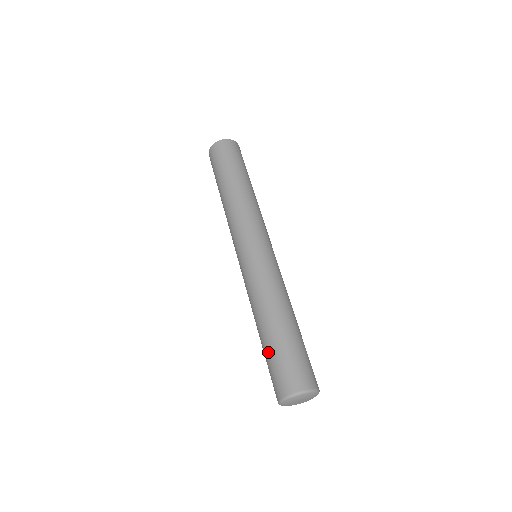
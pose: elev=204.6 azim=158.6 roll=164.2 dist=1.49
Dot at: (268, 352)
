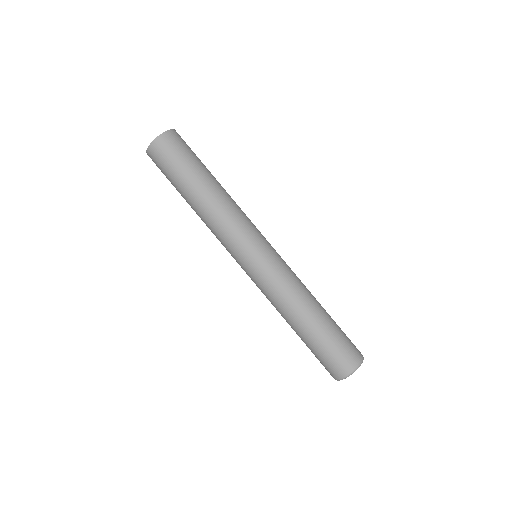
Dot at: (321, 341)
